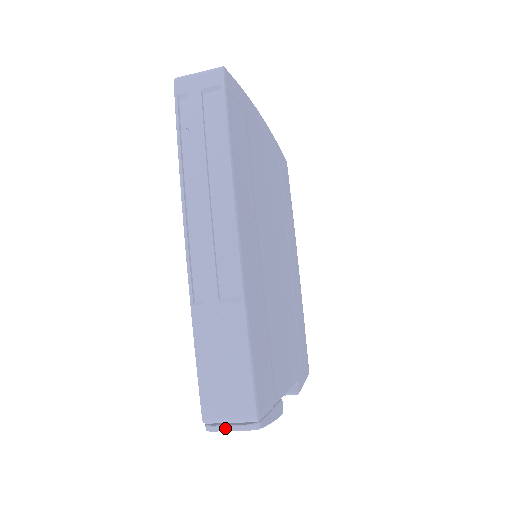
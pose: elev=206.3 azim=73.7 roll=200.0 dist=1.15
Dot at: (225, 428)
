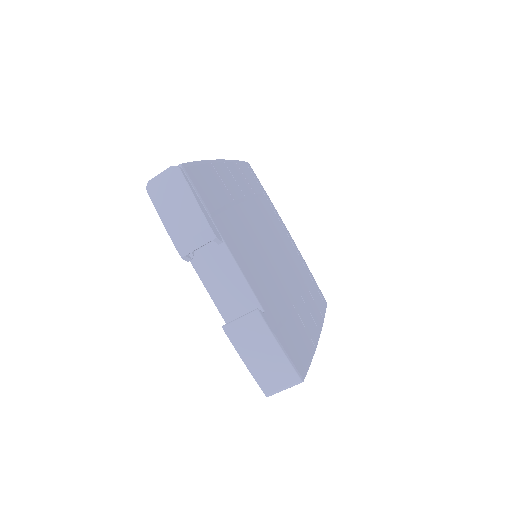
Dot at: (158, 175)
